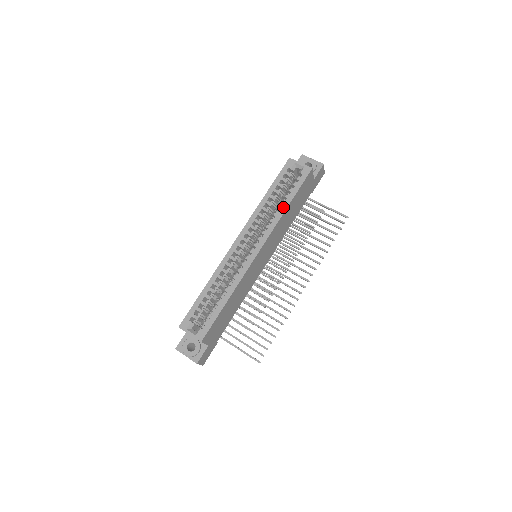
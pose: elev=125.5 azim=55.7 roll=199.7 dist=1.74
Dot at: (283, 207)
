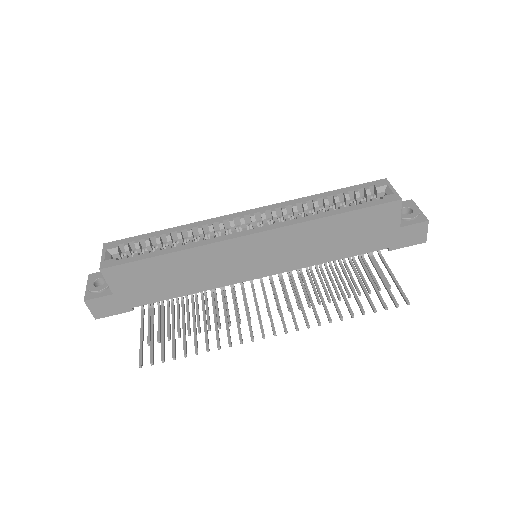
Dot at: (326, 213)
